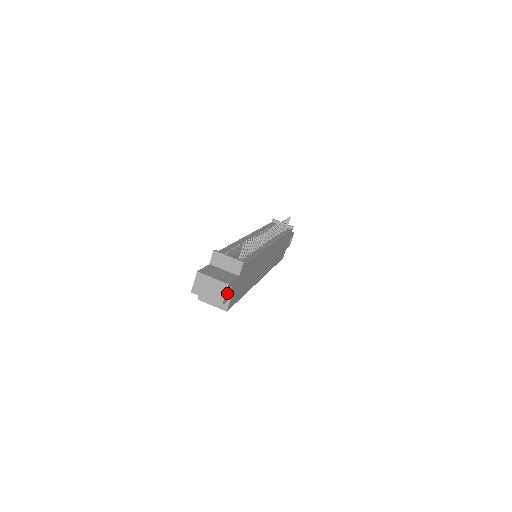
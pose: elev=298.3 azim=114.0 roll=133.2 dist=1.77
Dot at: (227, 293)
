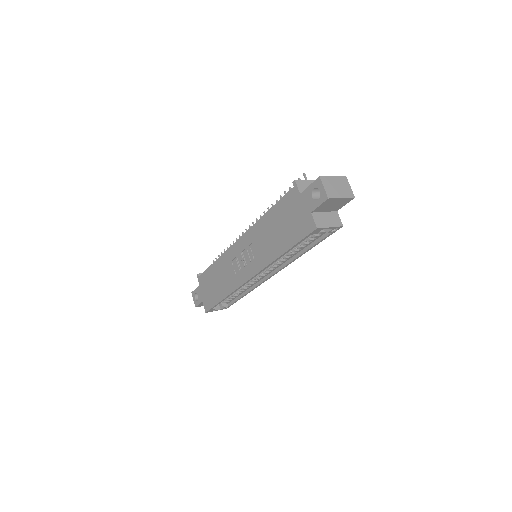
Dot at: occluded
